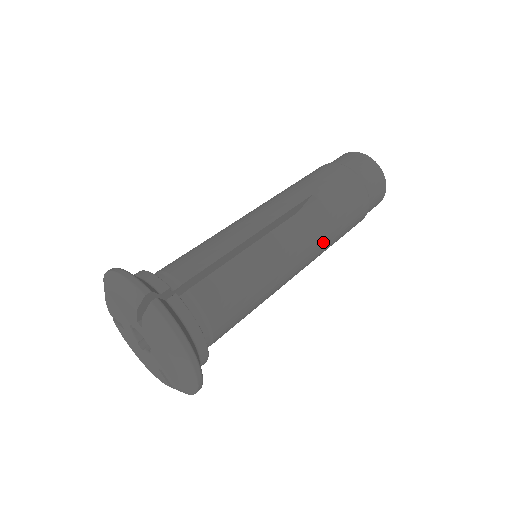
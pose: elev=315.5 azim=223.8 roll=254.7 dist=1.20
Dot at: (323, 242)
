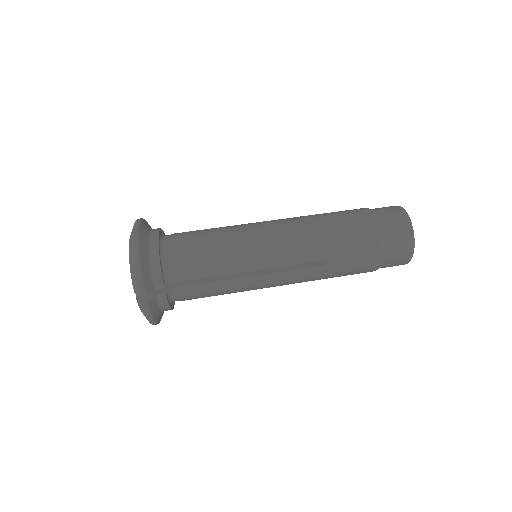
Dot at: occluded
